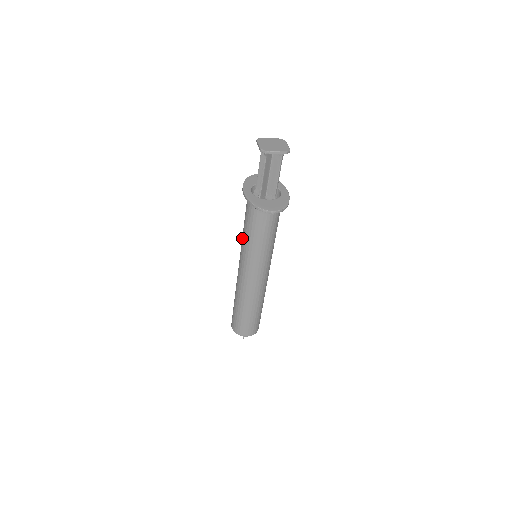
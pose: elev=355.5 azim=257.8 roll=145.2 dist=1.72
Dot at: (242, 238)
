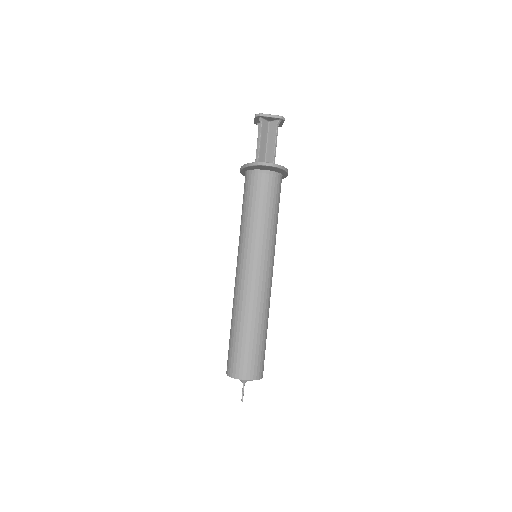
Dot at: (240, 229)
